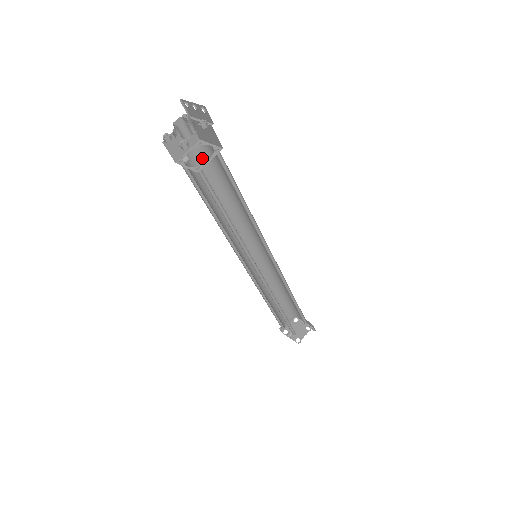
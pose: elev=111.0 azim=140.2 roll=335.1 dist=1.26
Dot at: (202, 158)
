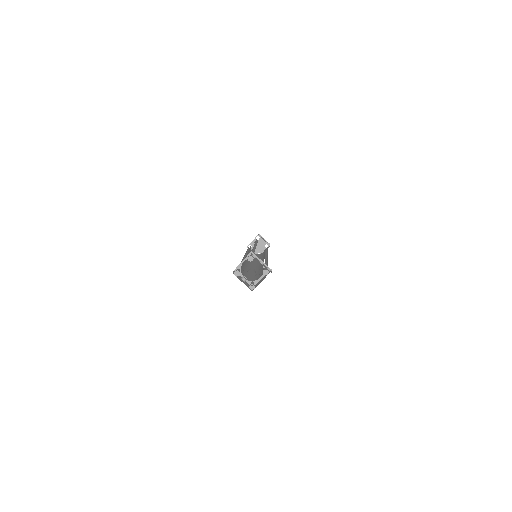
Dot at: occluded
